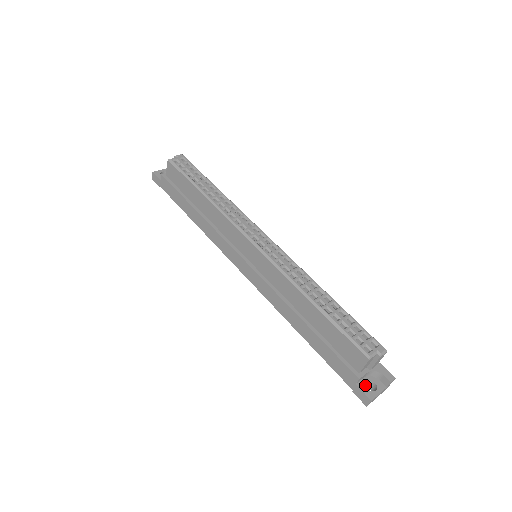
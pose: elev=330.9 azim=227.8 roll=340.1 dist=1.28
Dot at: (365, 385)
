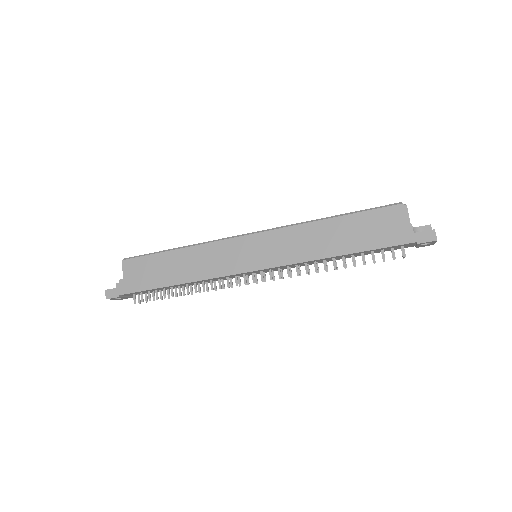
Dot at: (419, 233)
